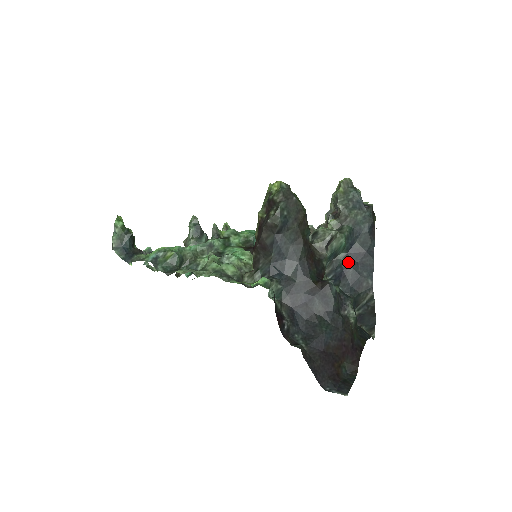
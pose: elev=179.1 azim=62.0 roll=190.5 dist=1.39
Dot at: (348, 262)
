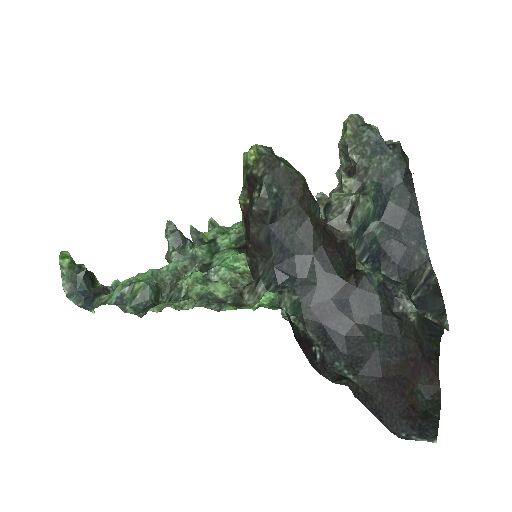
Dot at: (385, 233)
